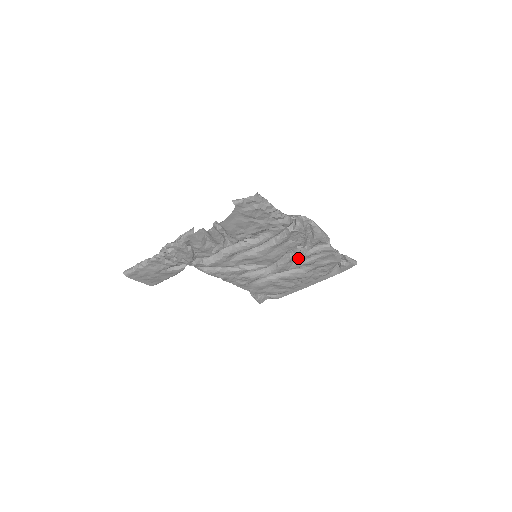
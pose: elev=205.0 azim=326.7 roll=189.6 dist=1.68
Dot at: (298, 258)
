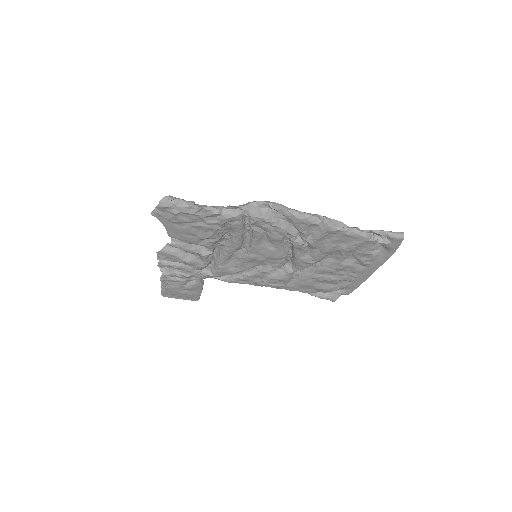
Dot at: (309, 248)
